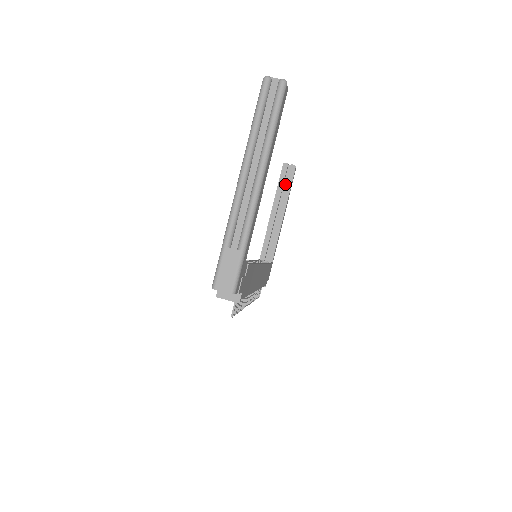
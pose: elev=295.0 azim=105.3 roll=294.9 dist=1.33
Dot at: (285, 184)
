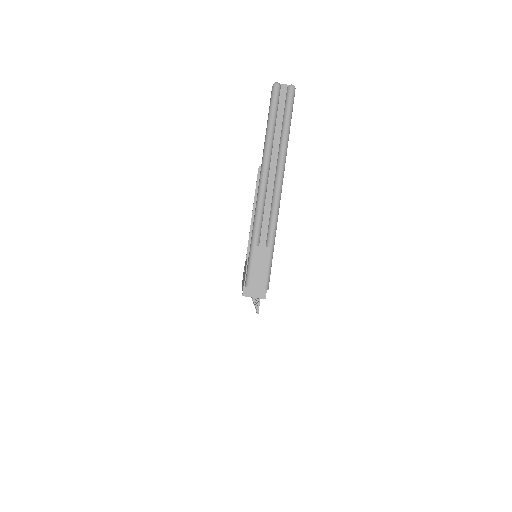
Dot at: occluded
